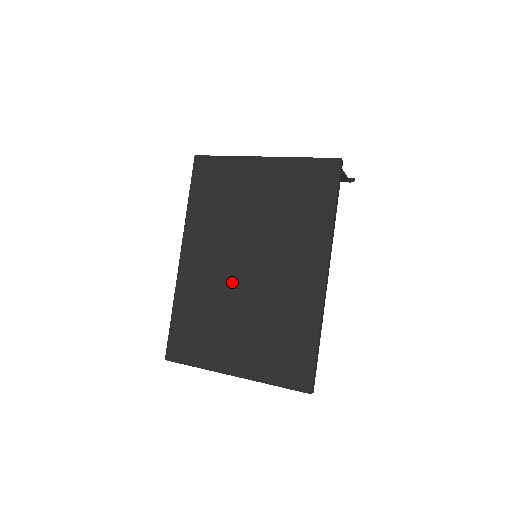
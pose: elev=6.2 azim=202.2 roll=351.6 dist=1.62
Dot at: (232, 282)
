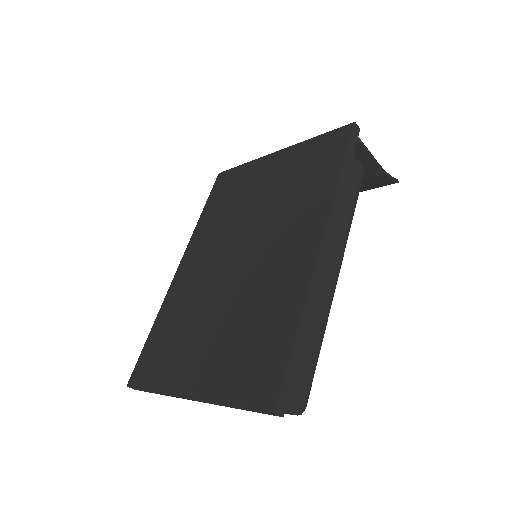
Dot at: (217, 280)
